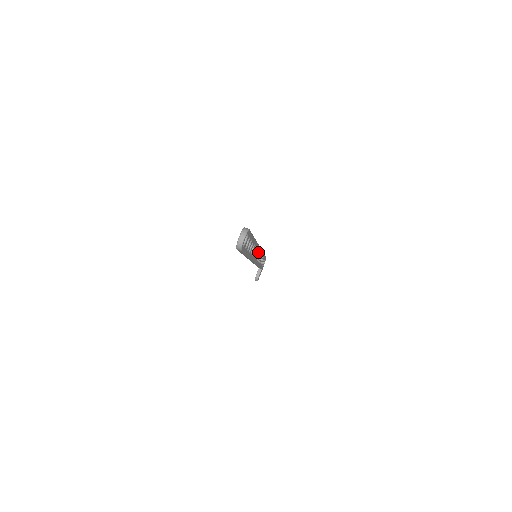
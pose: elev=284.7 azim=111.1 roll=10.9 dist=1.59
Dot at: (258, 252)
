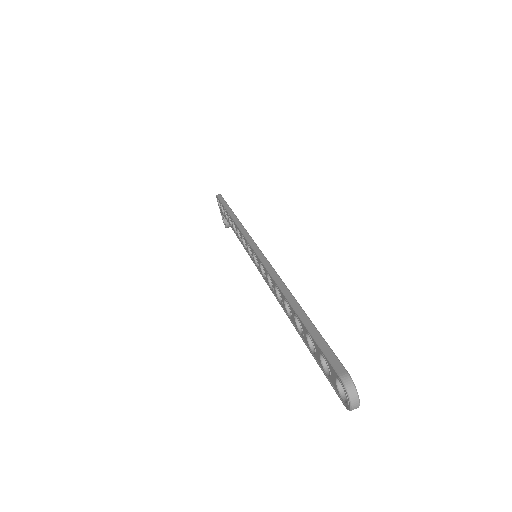
Dot at: occluded
